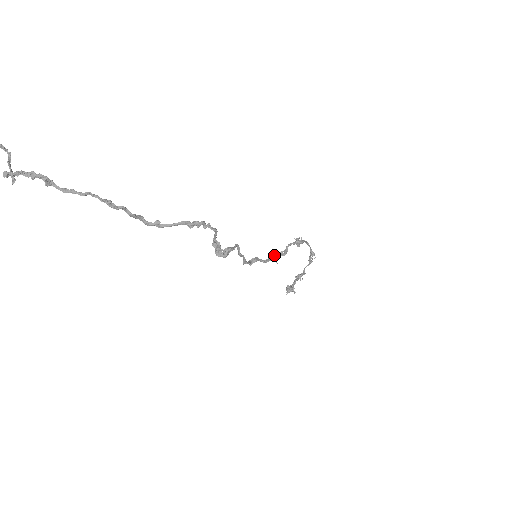
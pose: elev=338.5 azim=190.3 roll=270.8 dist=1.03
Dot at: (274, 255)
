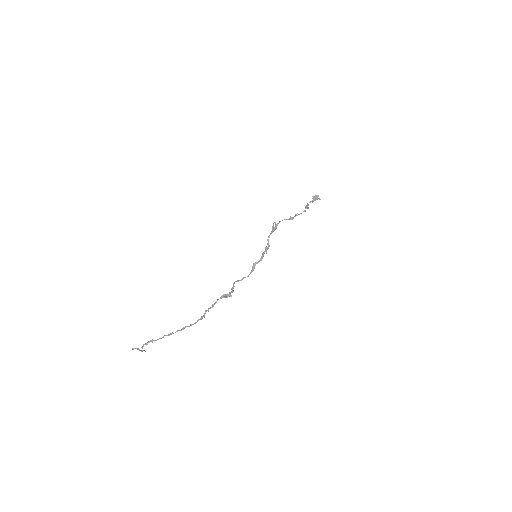
Dot at: (263, 252)
